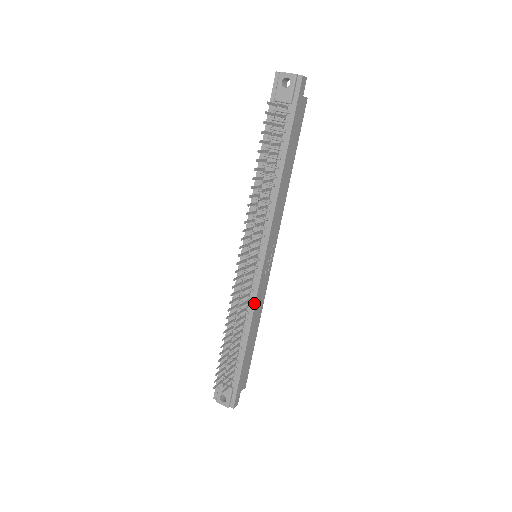
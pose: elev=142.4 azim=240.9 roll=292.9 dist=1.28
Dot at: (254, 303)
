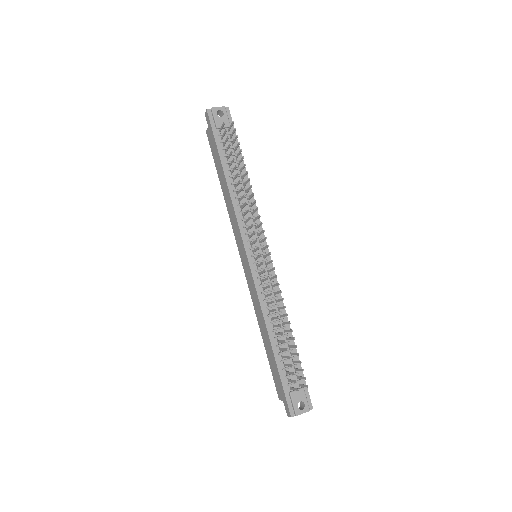
Dot at: occluded
